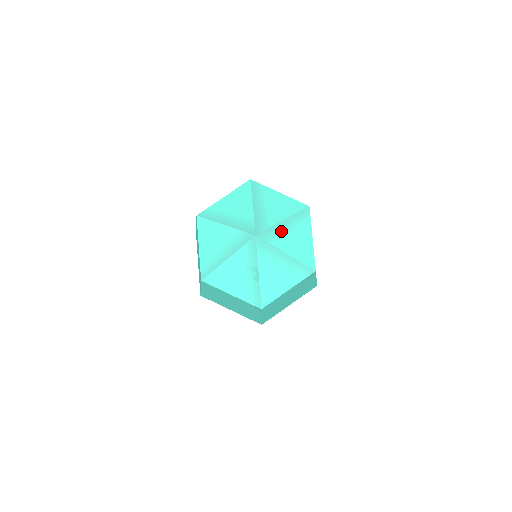
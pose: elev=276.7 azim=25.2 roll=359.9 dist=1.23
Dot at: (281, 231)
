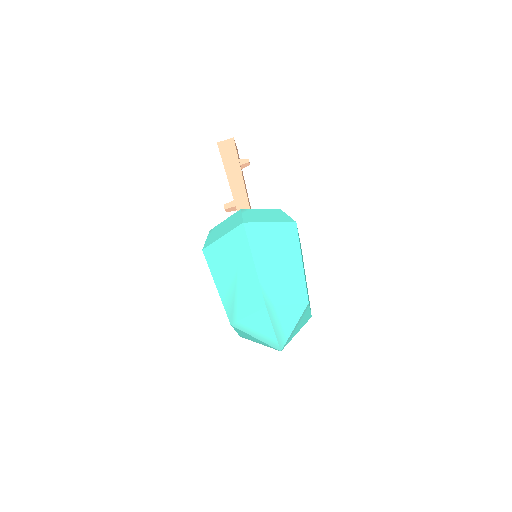
Dot at: occluded
